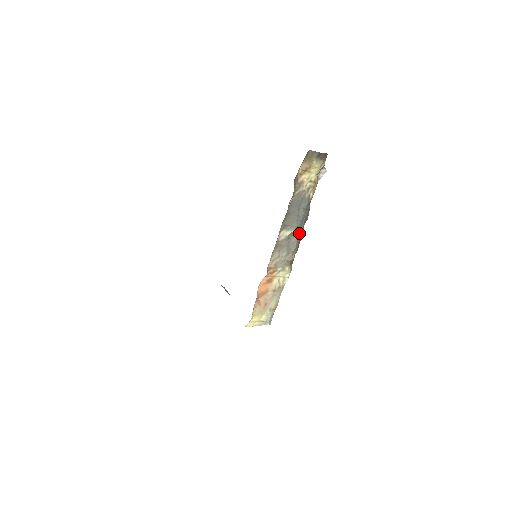
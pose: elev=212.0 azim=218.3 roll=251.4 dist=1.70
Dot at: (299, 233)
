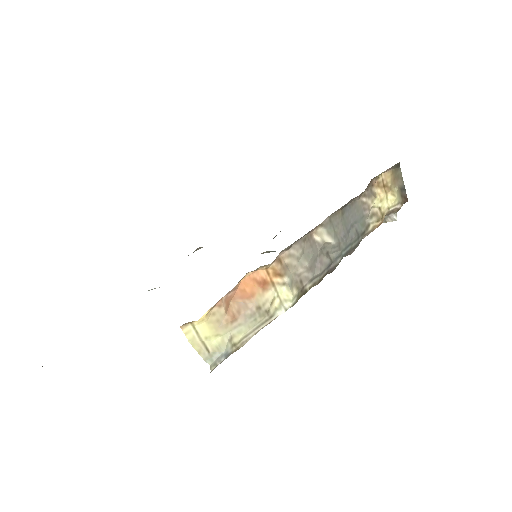
Dot at: (334, 259)
